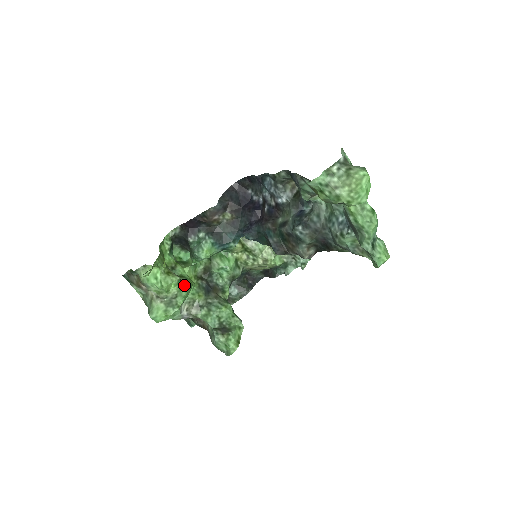
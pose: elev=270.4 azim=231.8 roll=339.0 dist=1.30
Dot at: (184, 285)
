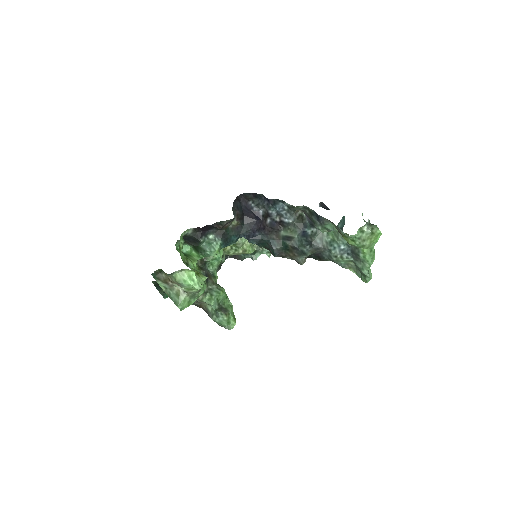
Dot at: occluded
